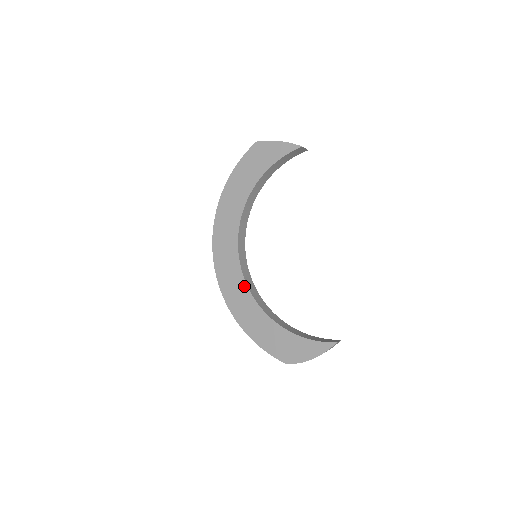
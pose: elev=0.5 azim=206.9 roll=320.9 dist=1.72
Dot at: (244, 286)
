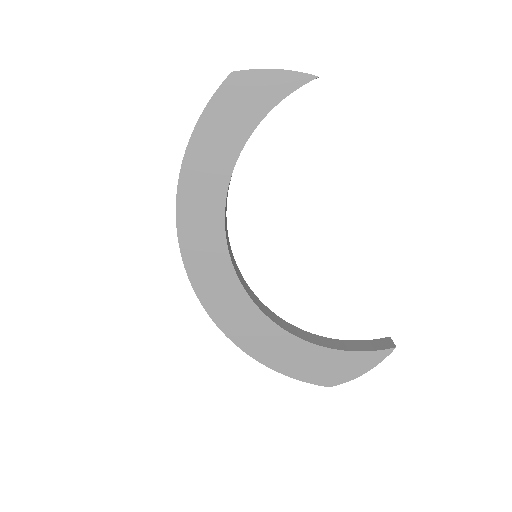
Dot at: (249, 304)
